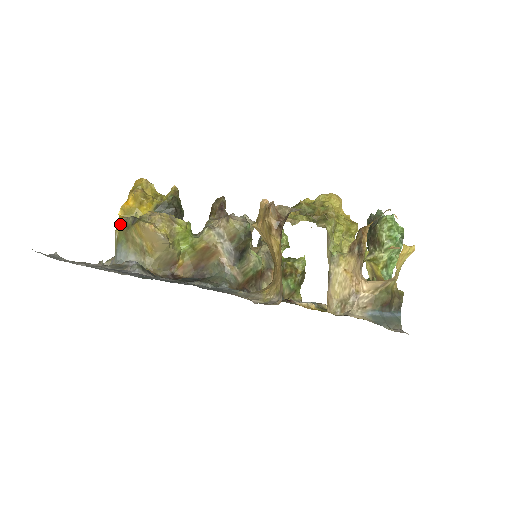
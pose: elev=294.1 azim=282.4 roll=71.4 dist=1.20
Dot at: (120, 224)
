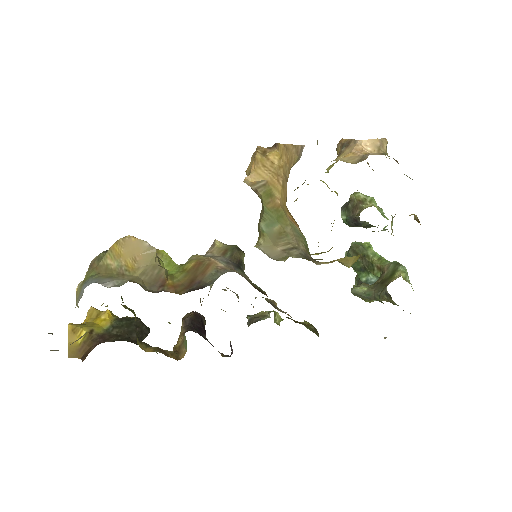
Dot at: (86, 274)
